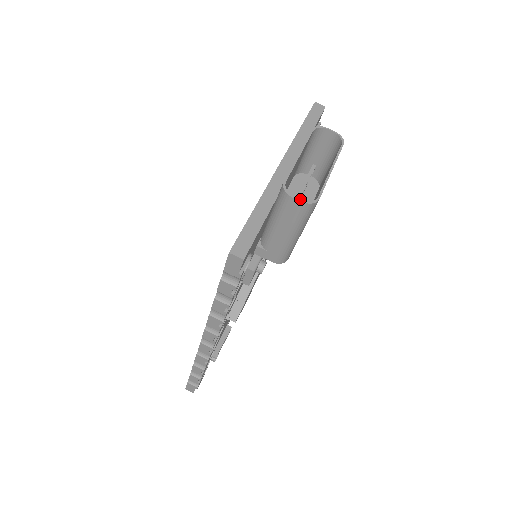
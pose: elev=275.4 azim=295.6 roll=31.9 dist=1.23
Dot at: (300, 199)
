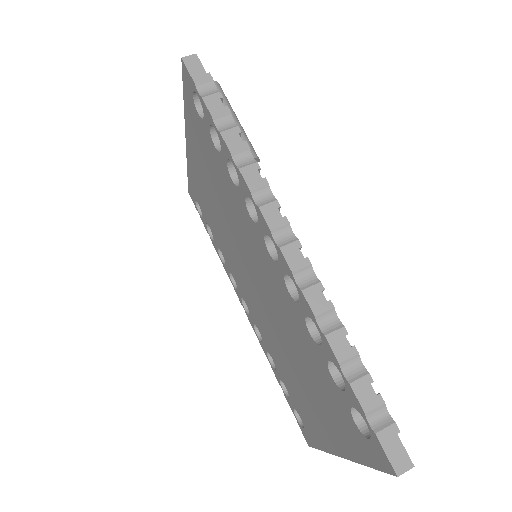
Dot at: occluded
